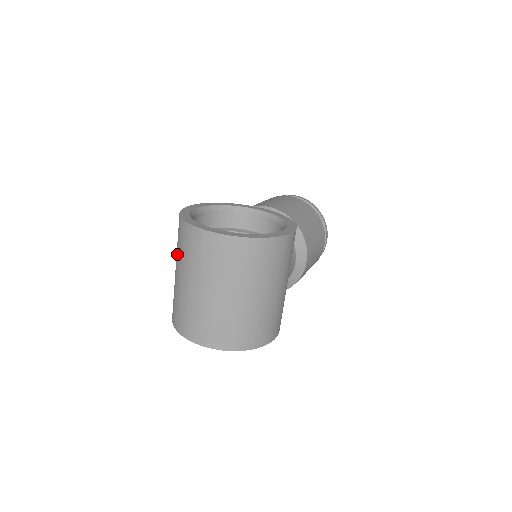
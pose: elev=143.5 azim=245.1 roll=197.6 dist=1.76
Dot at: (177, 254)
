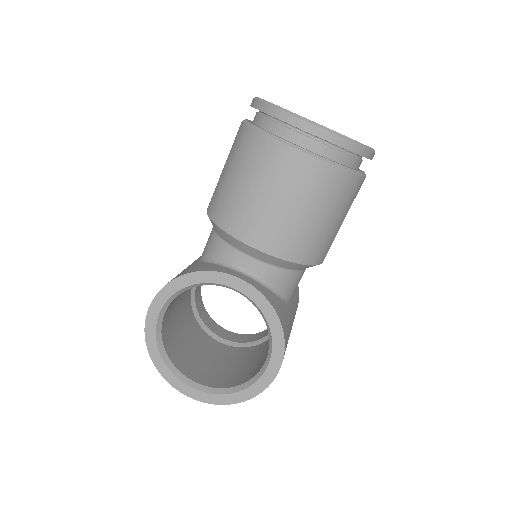
Dot at: occluded
